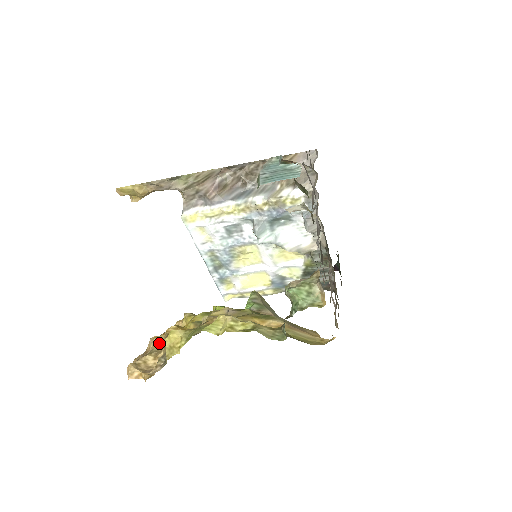
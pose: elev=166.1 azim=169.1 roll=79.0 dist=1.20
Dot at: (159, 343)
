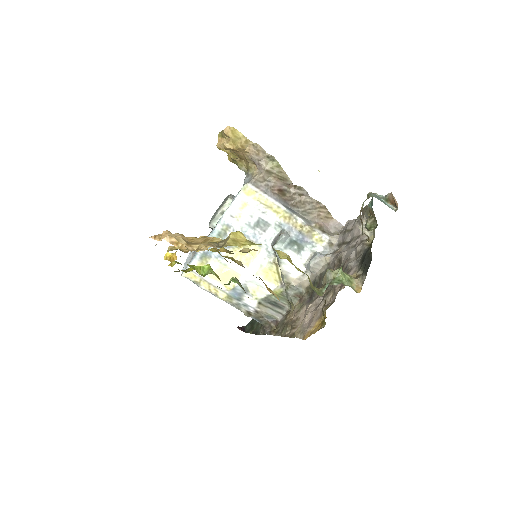
Dot at: (188, 240)
